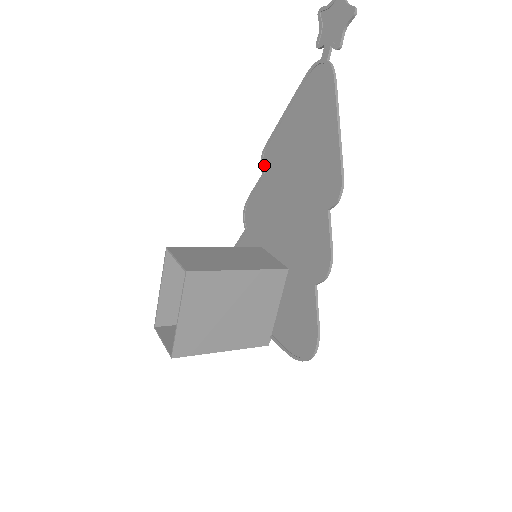
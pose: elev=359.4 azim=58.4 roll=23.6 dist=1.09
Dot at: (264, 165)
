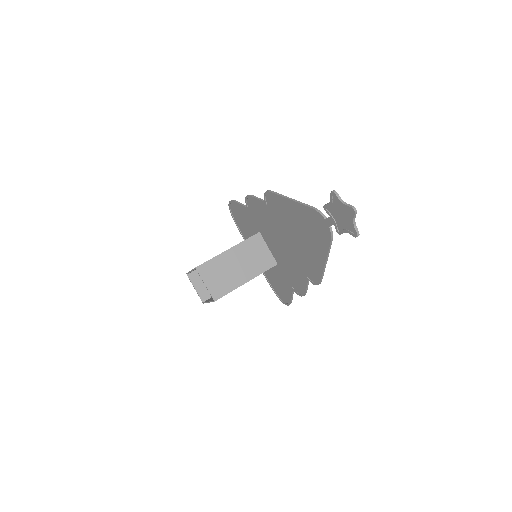
Dot at: (267, 199)
